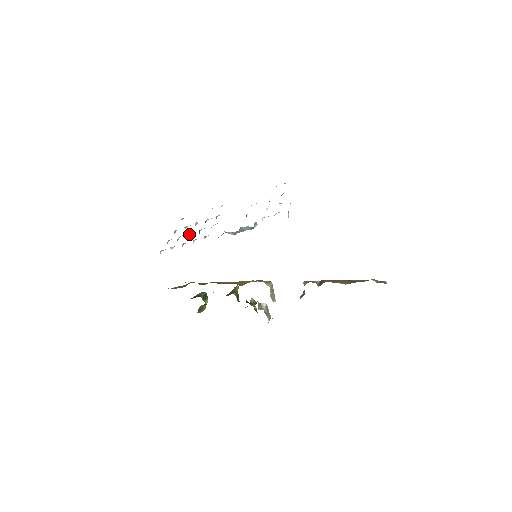
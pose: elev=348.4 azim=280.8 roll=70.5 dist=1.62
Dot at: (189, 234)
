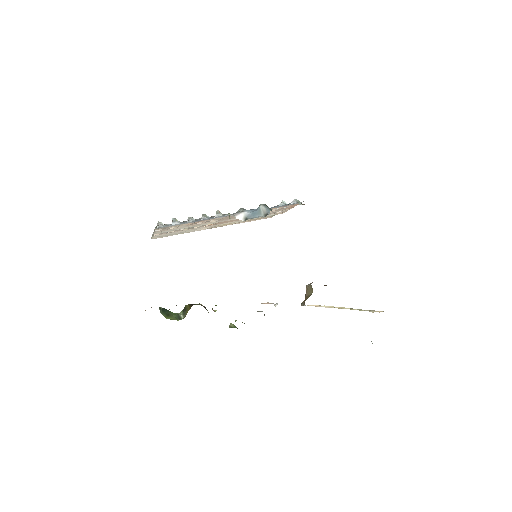
Dot at: occluded
